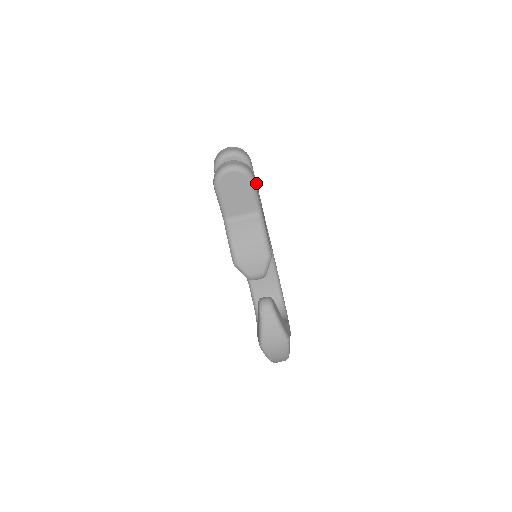
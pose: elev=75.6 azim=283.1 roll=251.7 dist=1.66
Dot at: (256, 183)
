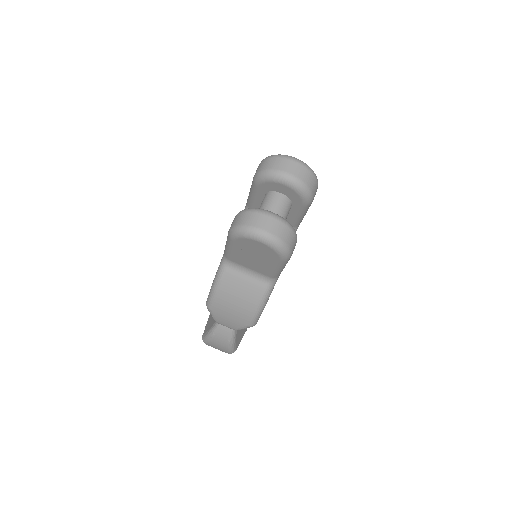
Dot at: occluded
